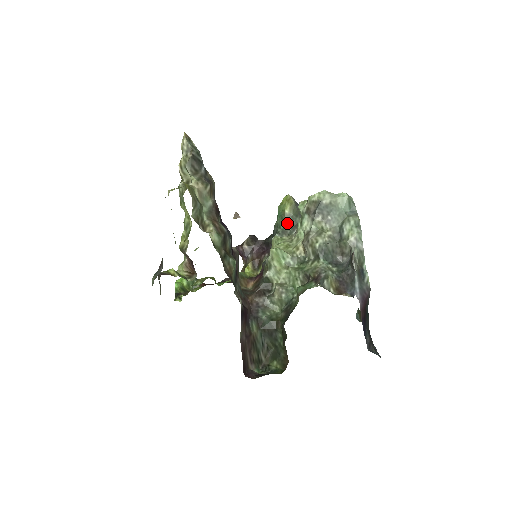
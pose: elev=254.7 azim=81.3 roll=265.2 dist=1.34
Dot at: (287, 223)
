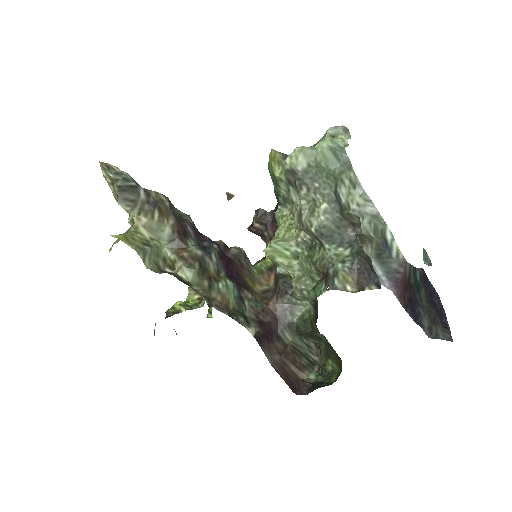
Dot at: (284, 188)
